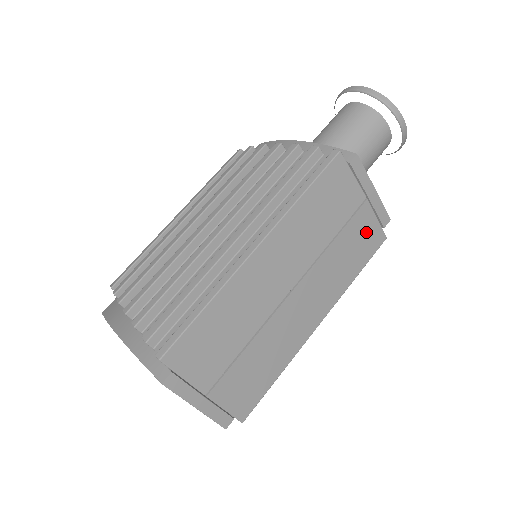
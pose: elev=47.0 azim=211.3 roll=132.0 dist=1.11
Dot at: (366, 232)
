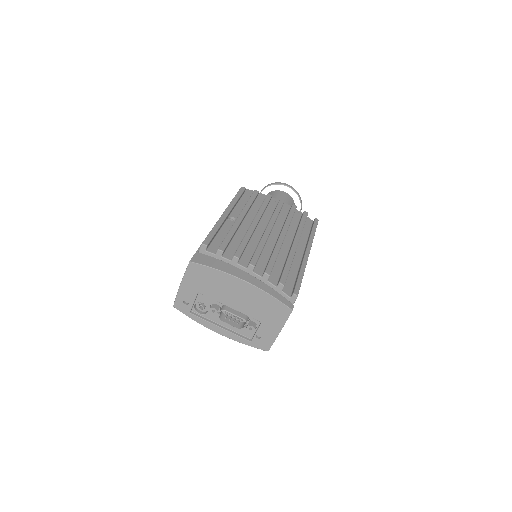
Dot at: occluded
